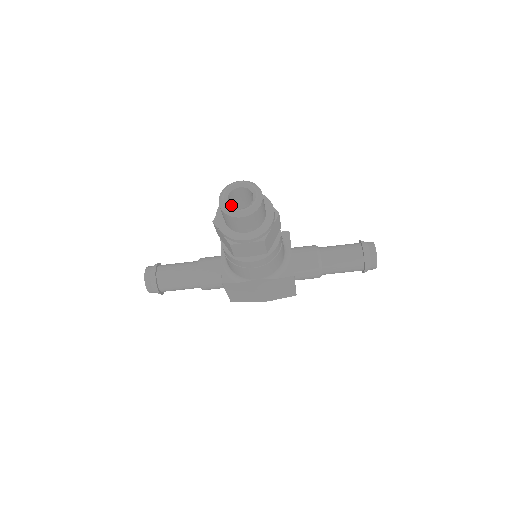
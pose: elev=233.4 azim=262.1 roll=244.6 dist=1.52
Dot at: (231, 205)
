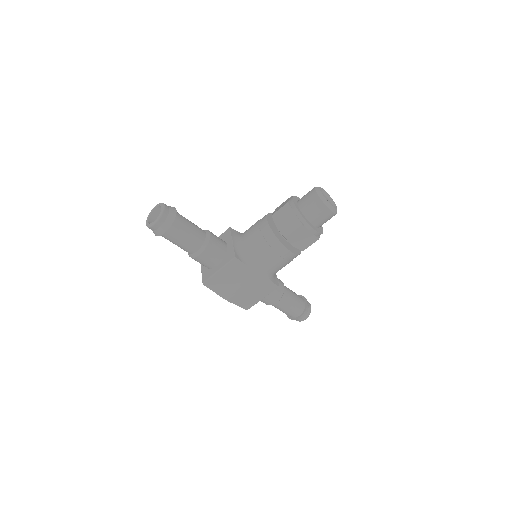
Dot at: occluded
